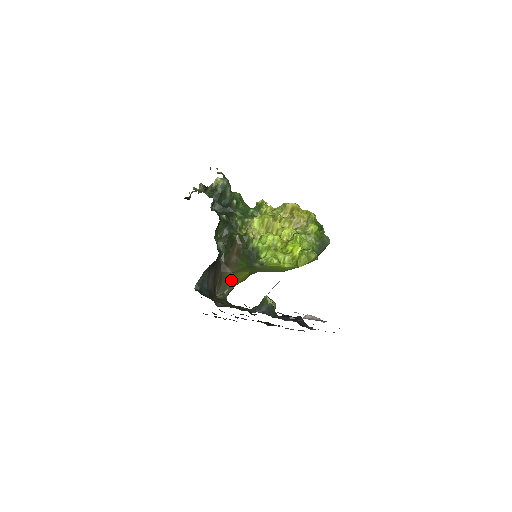
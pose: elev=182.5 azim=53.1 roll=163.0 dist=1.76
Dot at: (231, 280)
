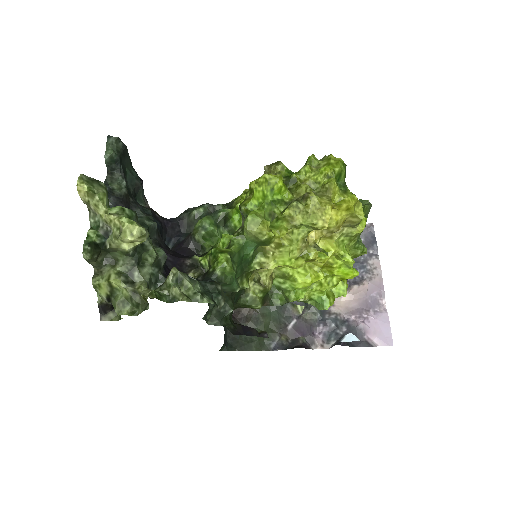
Dot at: occluded
